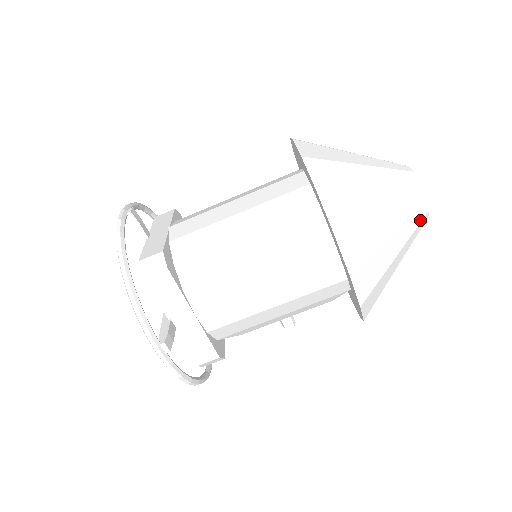
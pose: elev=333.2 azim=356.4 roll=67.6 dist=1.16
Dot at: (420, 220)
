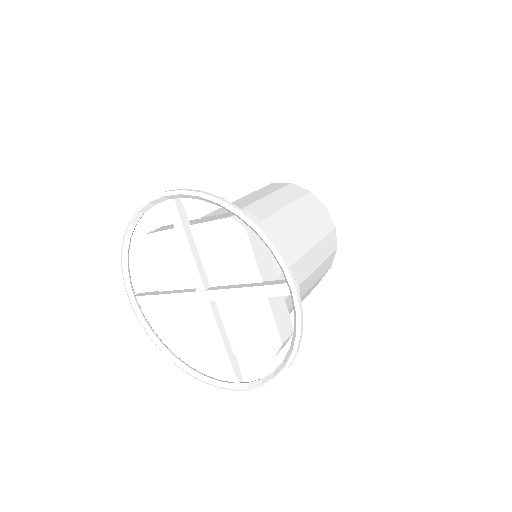
Dot at: occluded
